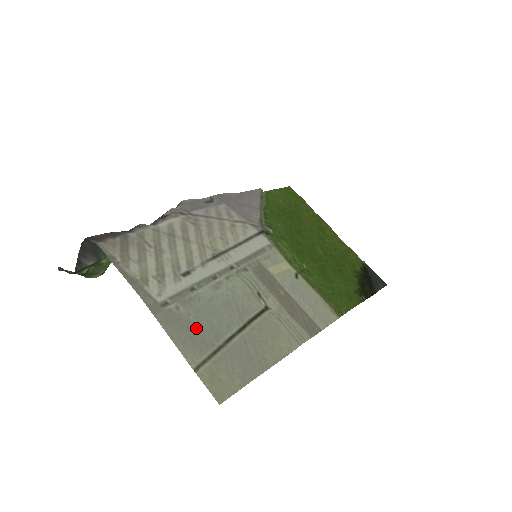
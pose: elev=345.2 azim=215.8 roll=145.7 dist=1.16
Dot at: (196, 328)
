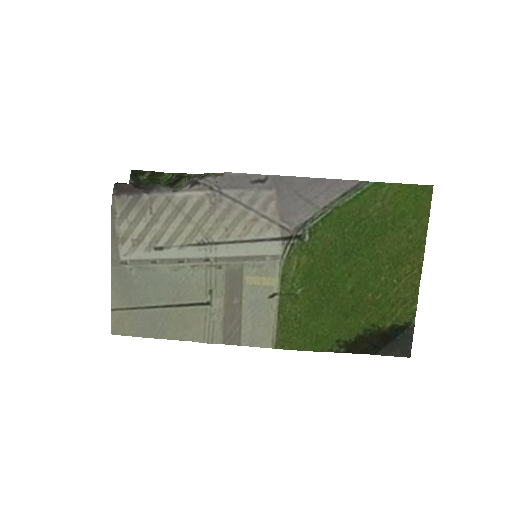
Dot at: (133, 288)
